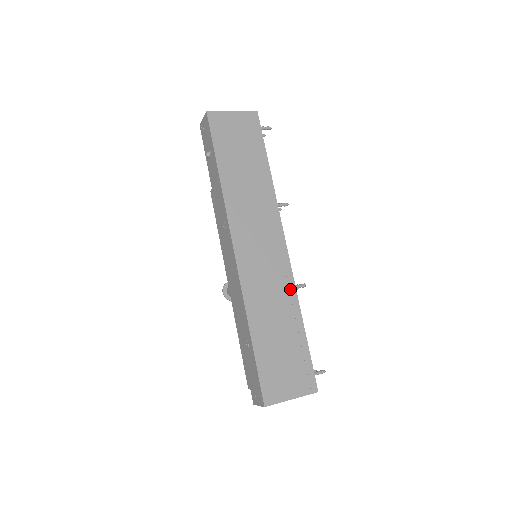
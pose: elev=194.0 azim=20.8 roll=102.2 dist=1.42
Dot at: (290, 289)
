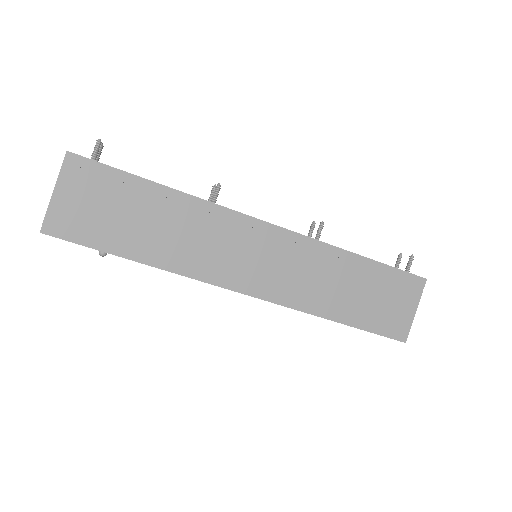
Dot at: (319, 249)
